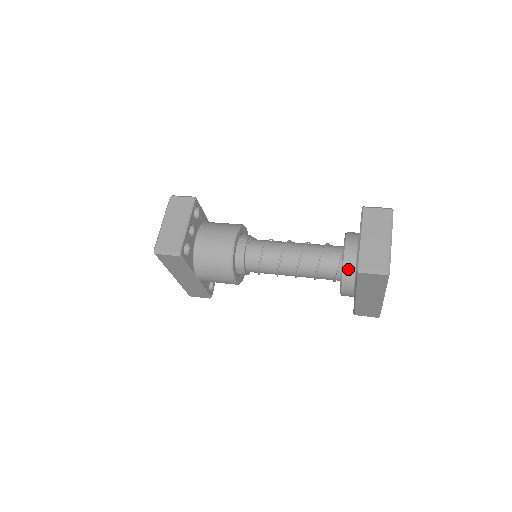
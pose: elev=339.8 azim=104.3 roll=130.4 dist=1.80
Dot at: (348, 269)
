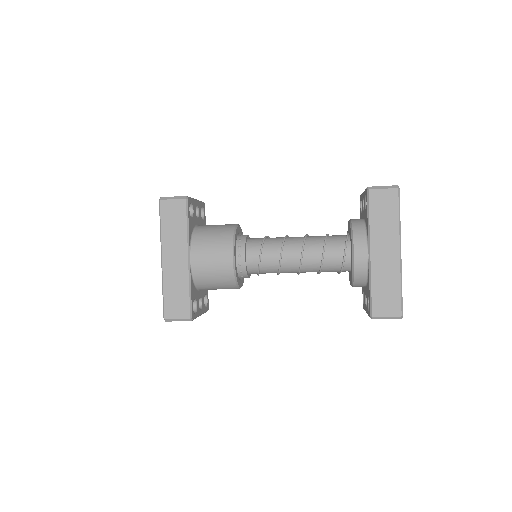
Dot at: (357, 224)
